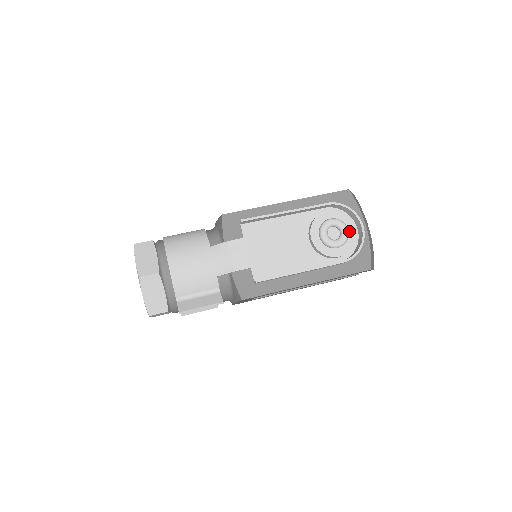
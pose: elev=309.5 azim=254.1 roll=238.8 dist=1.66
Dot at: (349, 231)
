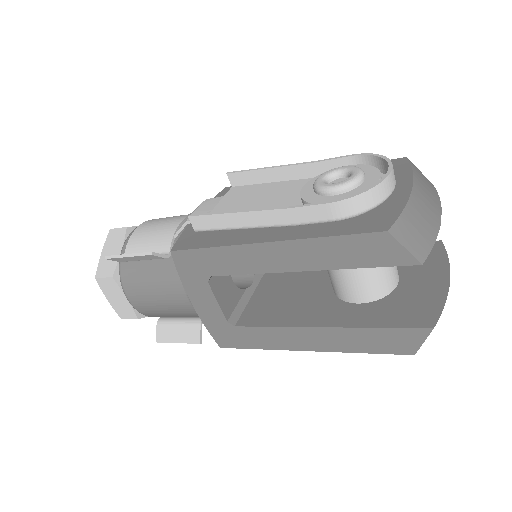
Dot at: (367, 180)
